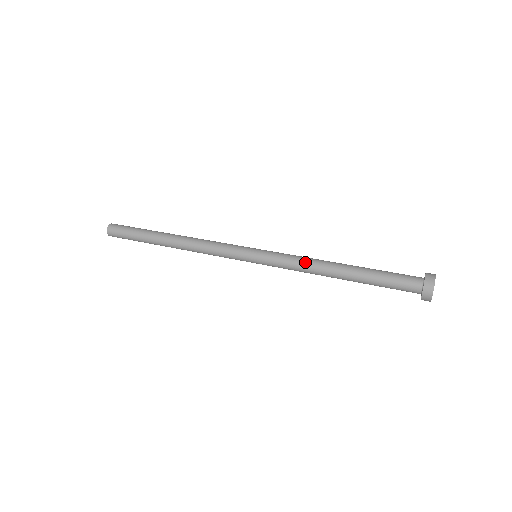
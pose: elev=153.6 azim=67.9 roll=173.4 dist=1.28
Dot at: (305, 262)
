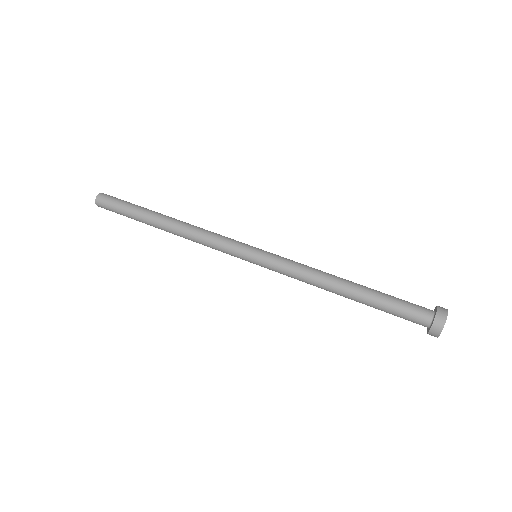
Dot at: (309, 273)
